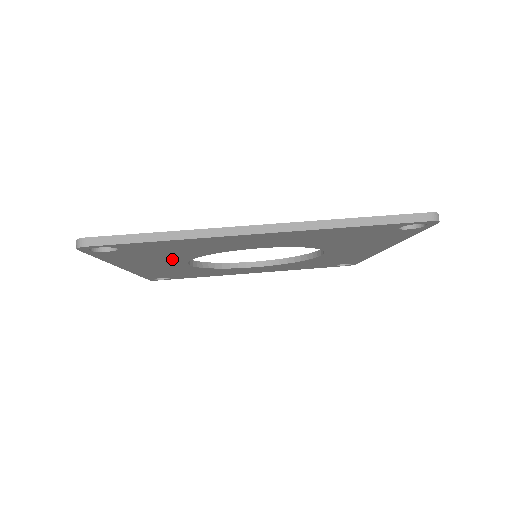
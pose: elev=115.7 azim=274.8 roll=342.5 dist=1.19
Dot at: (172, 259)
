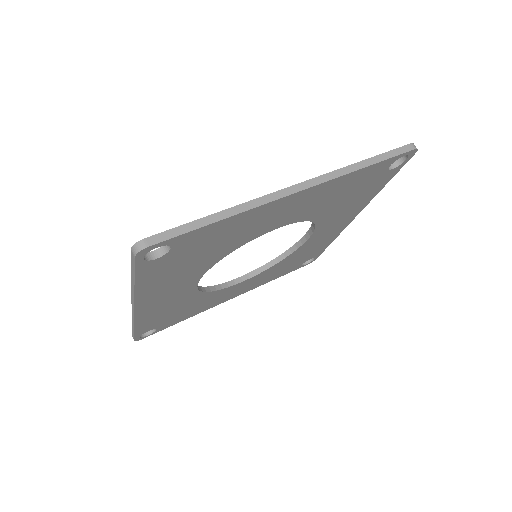
Dot at: (194, 271)
